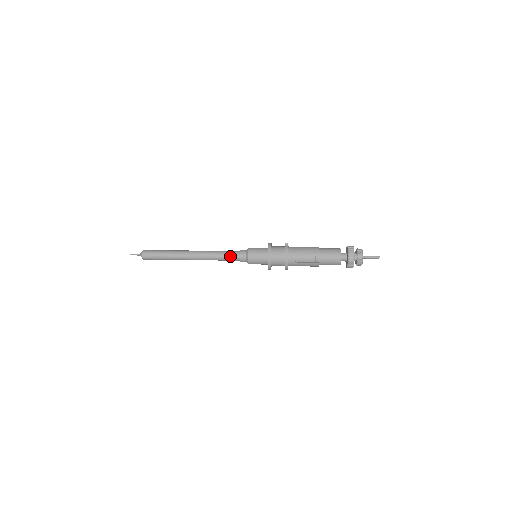
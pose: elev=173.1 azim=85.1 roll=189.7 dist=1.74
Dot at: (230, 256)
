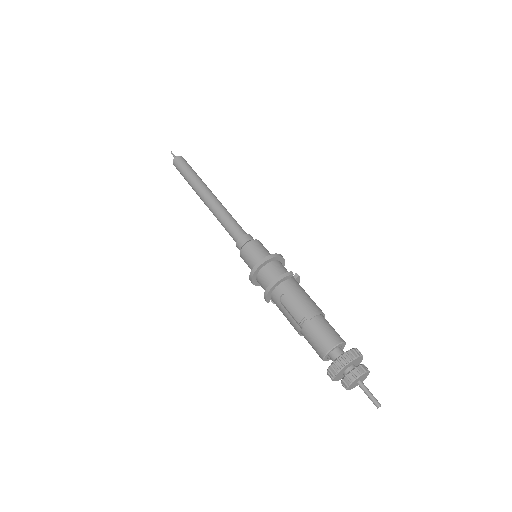
Dot at: (233, 229)
